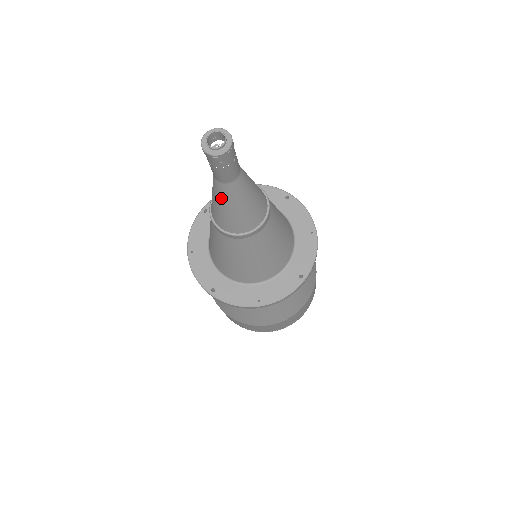
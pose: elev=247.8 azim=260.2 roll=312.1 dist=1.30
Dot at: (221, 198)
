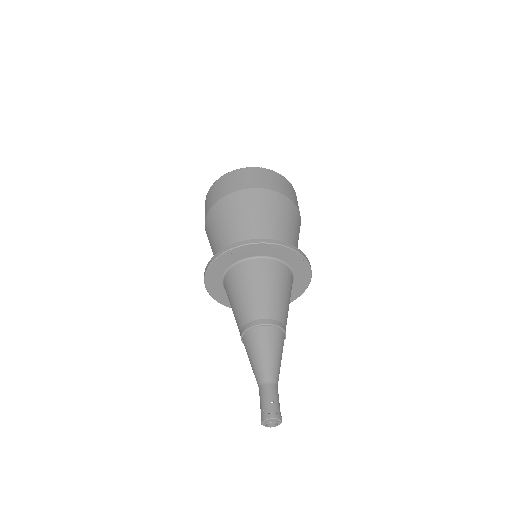
Dot at: occluded
